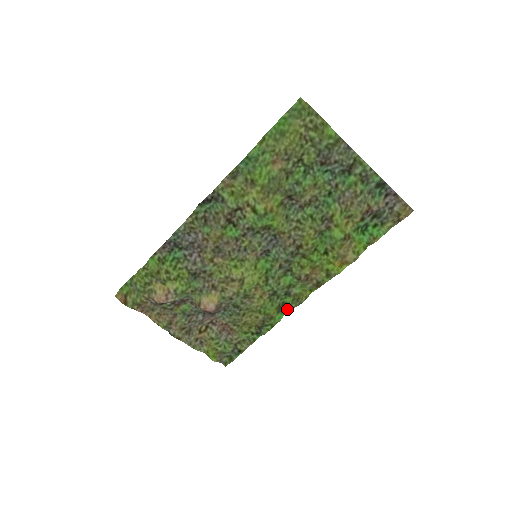
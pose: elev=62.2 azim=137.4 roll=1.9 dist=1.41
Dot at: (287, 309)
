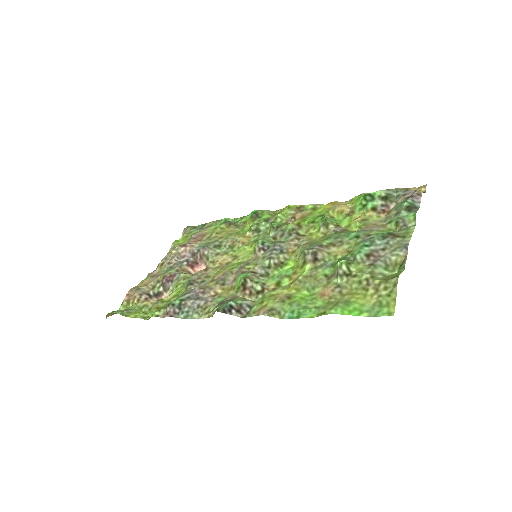
Dot at: (259, 212)
